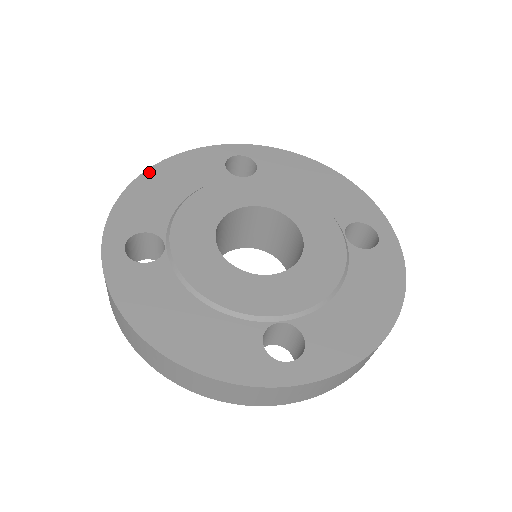
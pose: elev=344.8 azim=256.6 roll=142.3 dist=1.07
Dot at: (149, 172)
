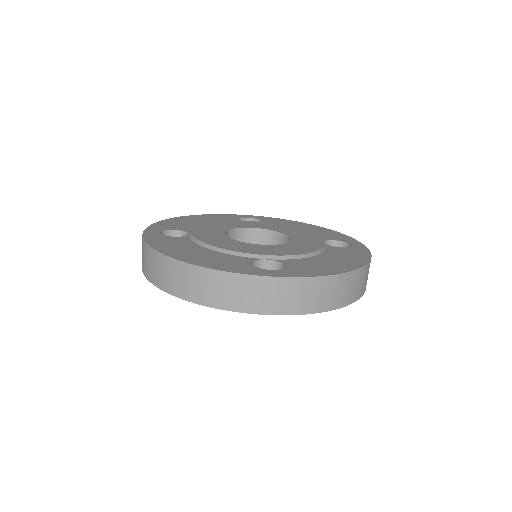
Dot at: (184, 217)
